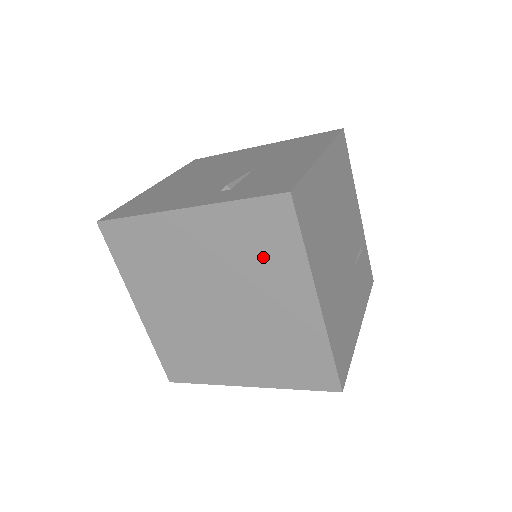
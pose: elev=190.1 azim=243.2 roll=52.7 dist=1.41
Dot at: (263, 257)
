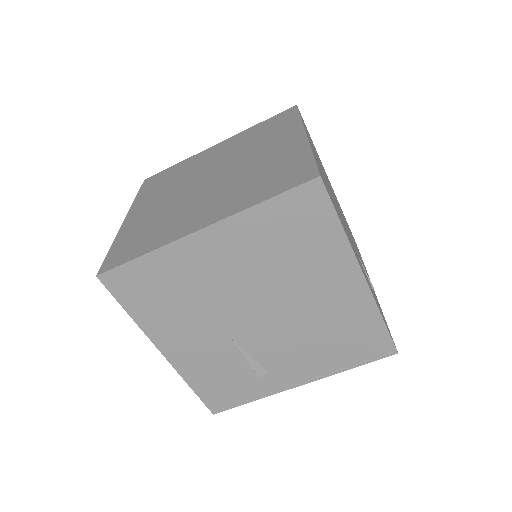
Dot at: (266, 135)
